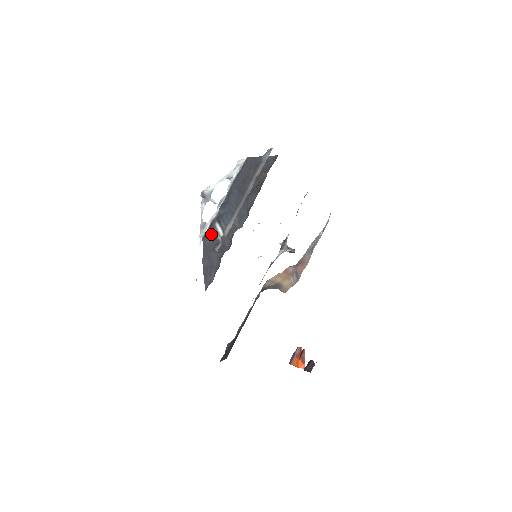
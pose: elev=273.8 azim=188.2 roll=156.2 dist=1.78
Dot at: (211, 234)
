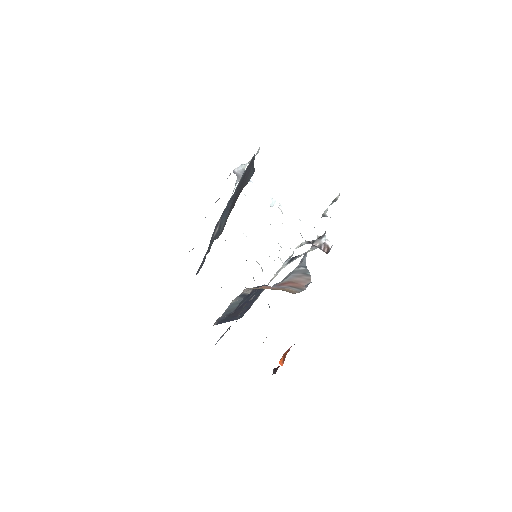
Dot at: (217, 224)
